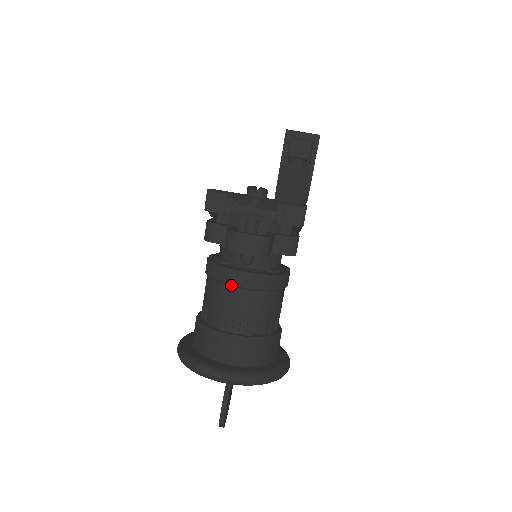
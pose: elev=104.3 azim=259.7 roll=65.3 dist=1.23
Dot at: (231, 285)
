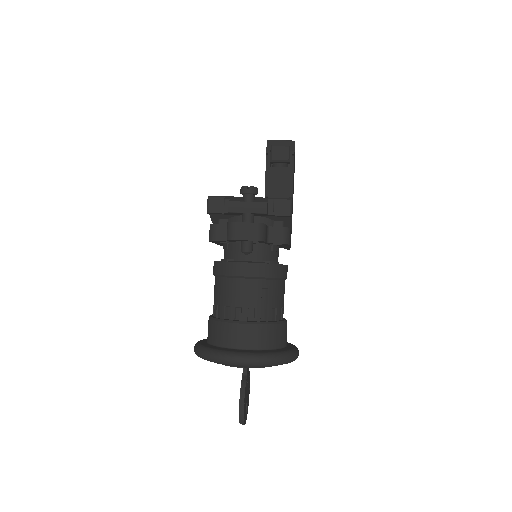
Dot at: (236, 276)
